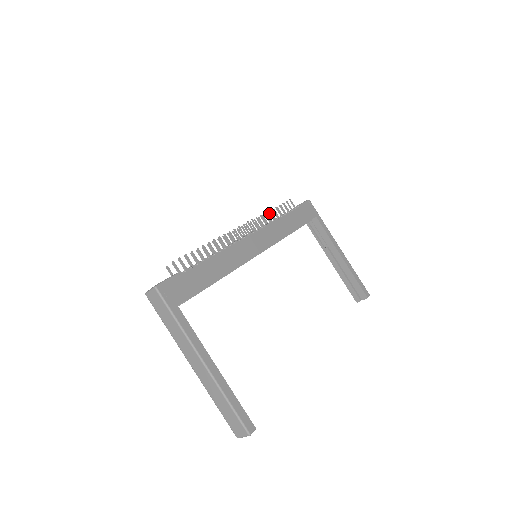
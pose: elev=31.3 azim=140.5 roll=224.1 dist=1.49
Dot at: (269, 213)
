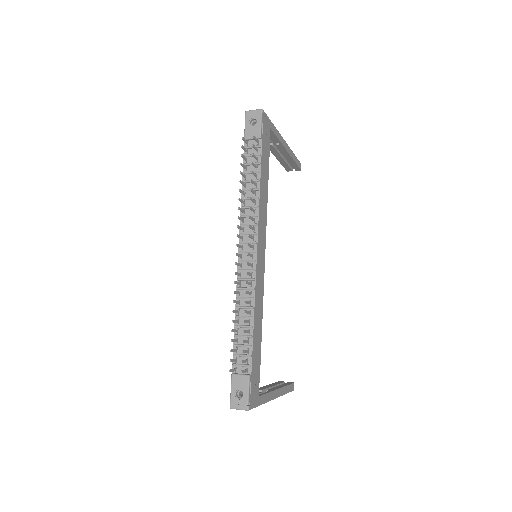
Dot at: (252, 192)
